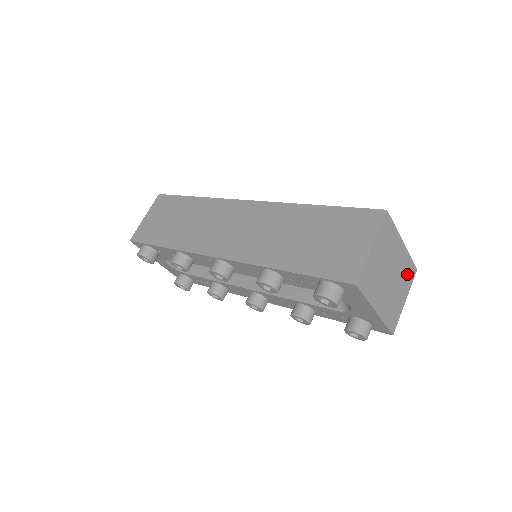
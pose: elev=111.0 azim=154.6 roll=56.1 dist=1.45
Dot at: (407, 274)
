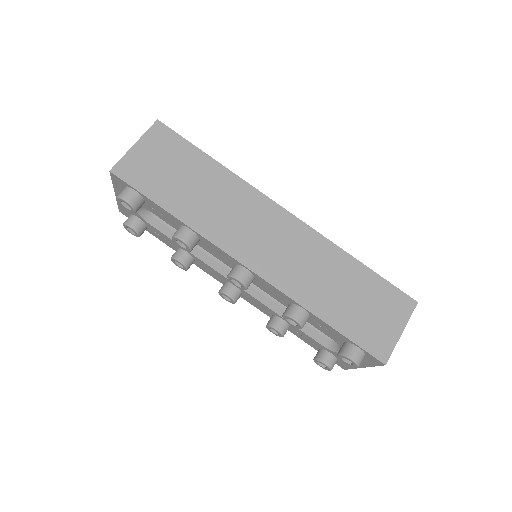
Dot at: occluded
